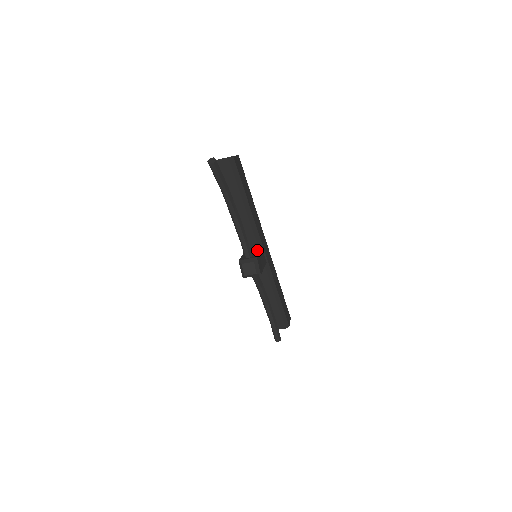
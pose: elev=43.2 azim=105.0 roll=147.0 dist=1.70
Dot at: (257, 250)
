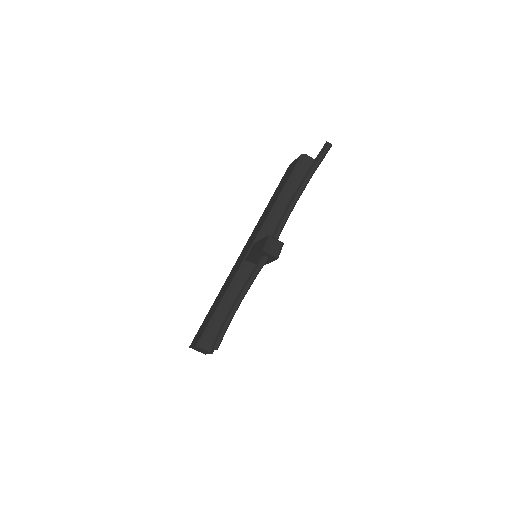
Dot at: occluded
